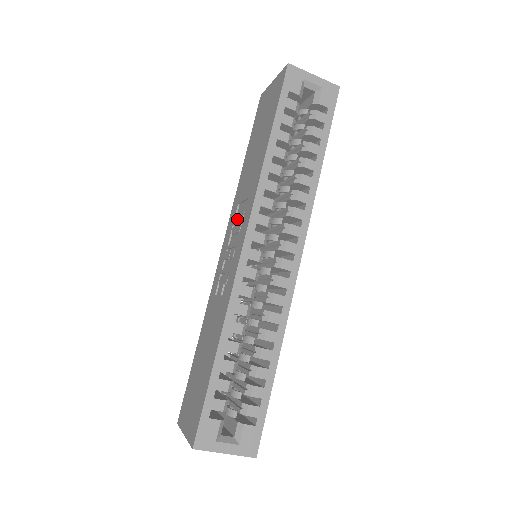
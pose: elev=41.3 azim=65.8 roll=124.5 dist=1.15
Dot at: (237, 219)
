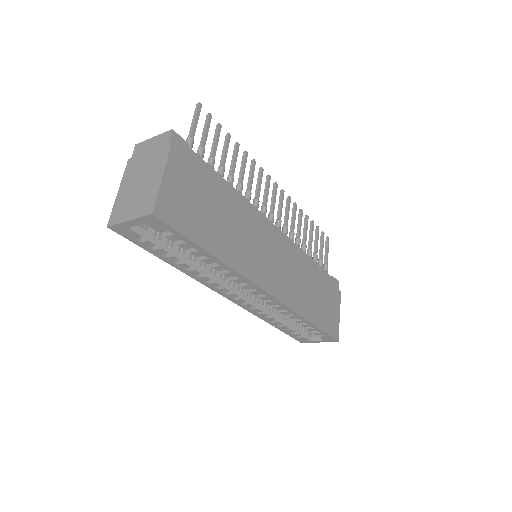
Dot at: occluded
